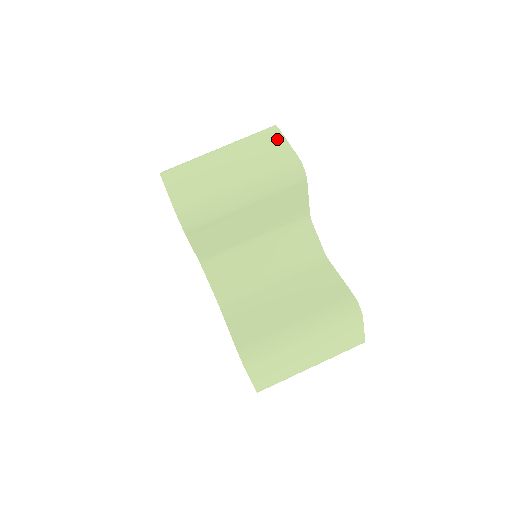
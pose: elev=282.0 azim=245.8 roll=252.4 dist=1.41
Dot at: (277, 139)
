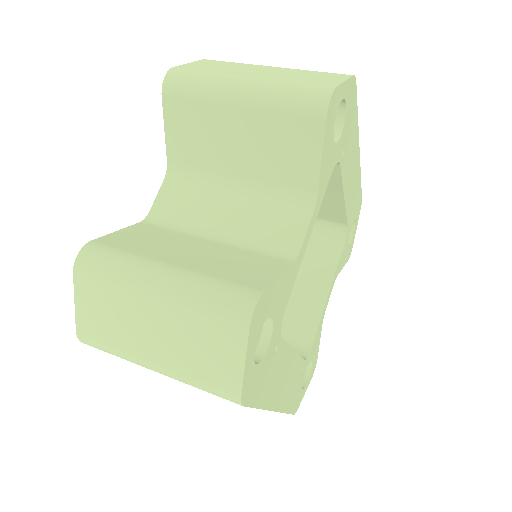
Dot at: (338, 77)
